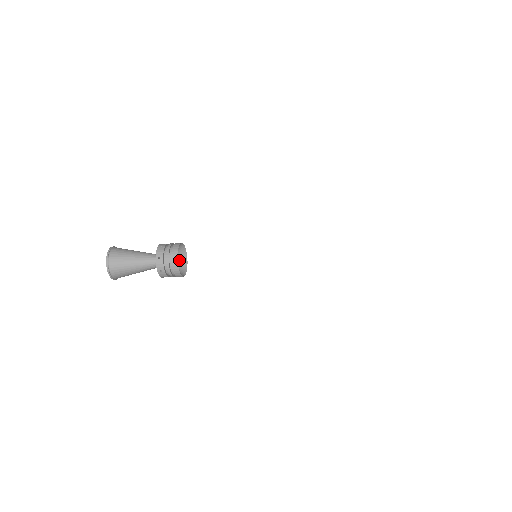
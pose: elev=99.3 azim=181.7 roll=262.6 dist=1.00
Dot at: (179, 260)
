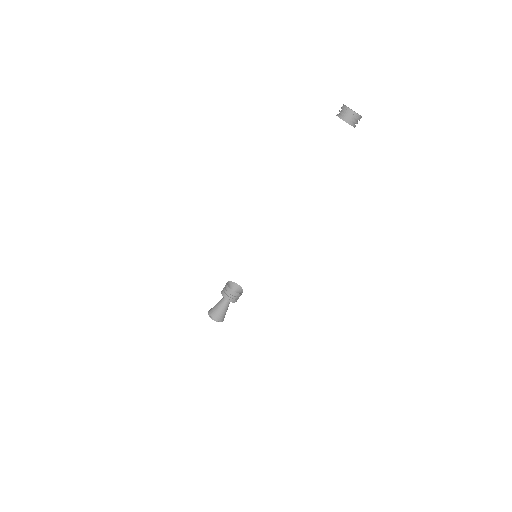
Dot at: (233, 287)
